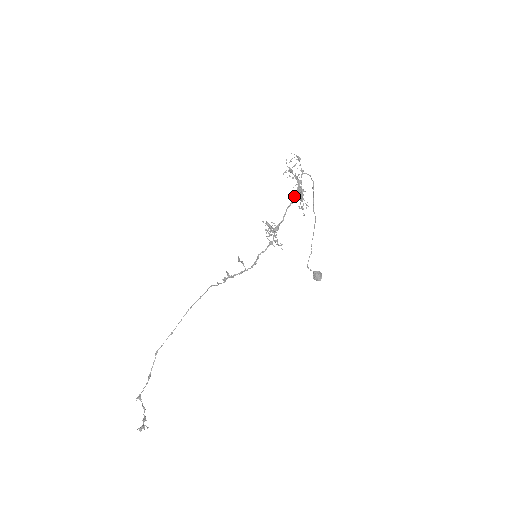
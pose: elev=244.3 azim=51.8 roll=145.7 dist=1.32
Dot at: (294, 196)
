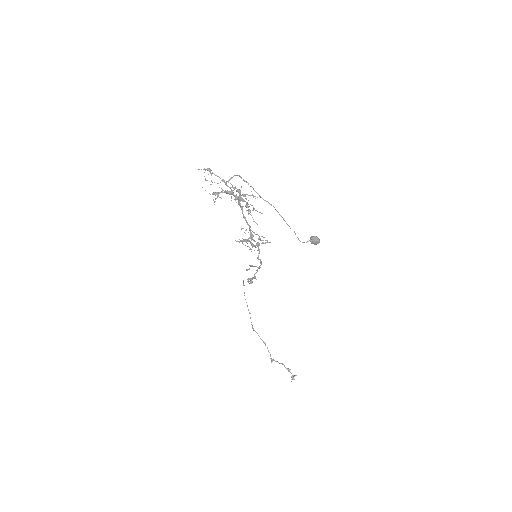
Dot at: (238, 202)
